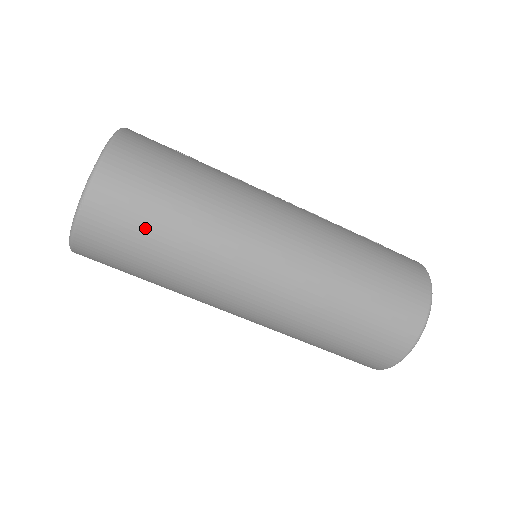
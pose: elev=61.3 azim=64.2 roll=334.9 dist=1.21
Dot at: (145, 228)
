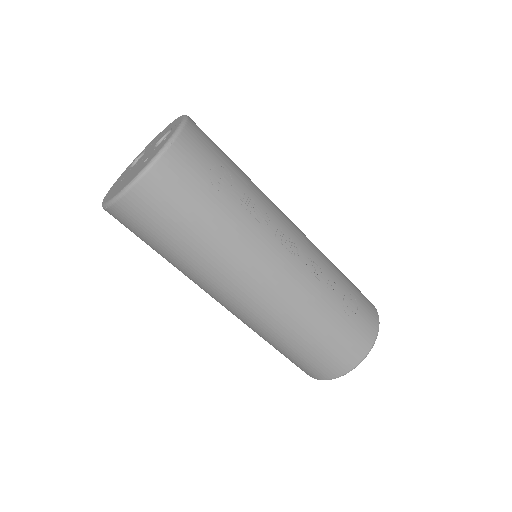
Dot at: (150, 242)
